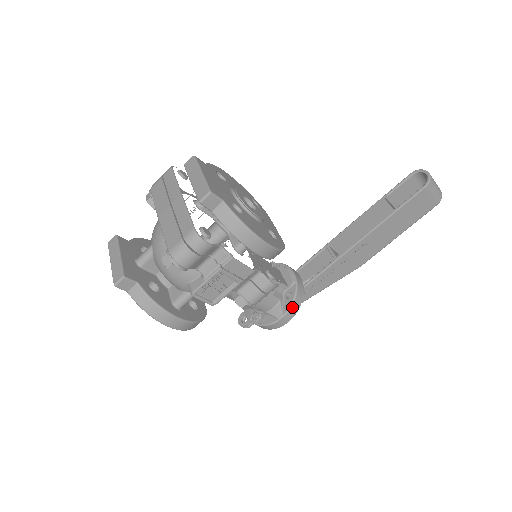
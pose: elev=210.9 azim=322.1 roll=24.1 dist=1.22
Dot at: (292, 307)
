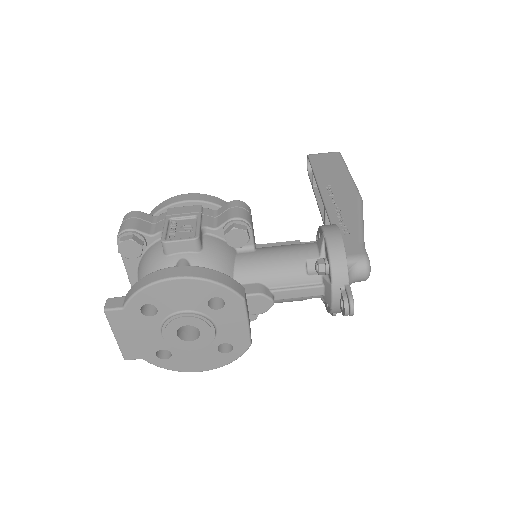
Dot at: (323, 226)
